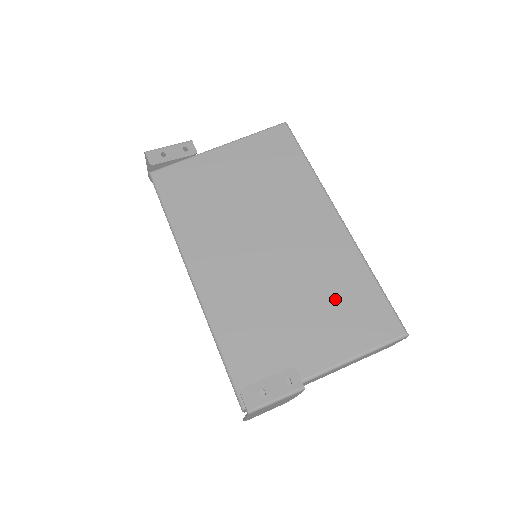
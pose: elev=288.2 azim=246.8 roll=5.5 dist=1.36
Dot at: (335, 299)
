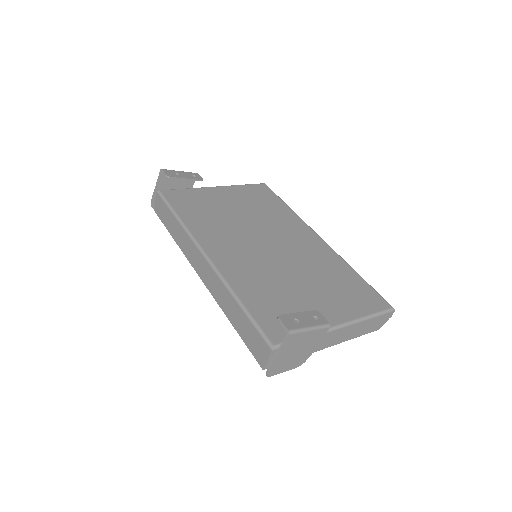
Dot at: (332, 282)
